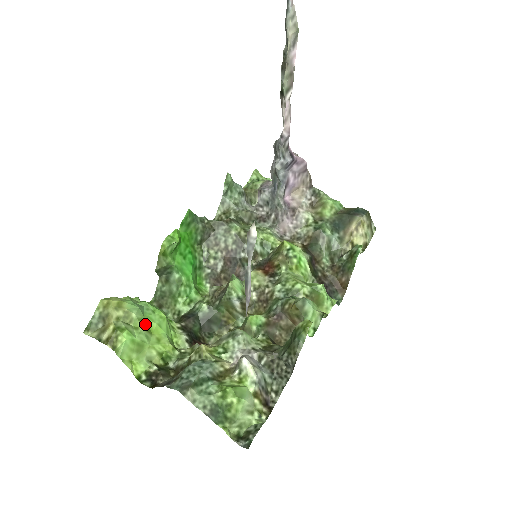
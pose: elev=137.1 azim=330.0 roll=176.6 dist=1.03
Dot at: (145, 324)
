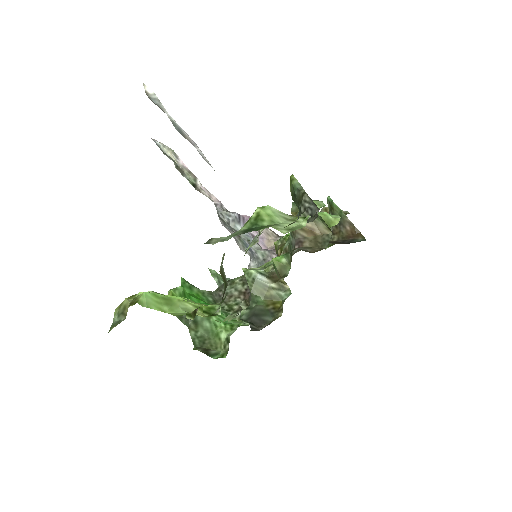
Dot at: occluded
